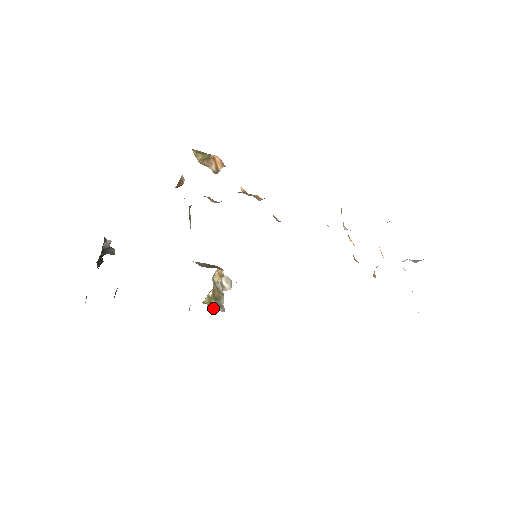
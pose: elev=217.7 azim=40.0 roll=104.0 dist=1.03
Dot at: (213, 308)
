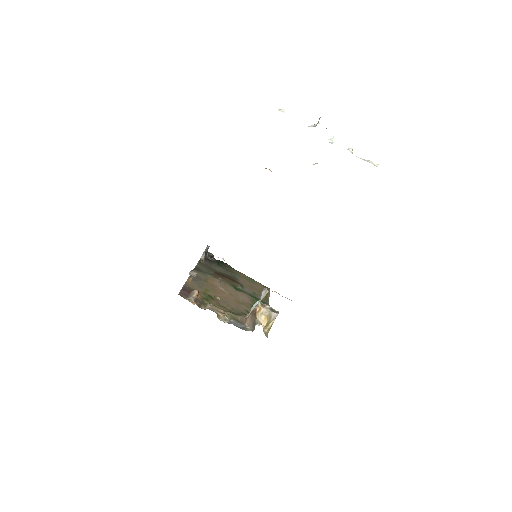
Dot at: (273, 322)
